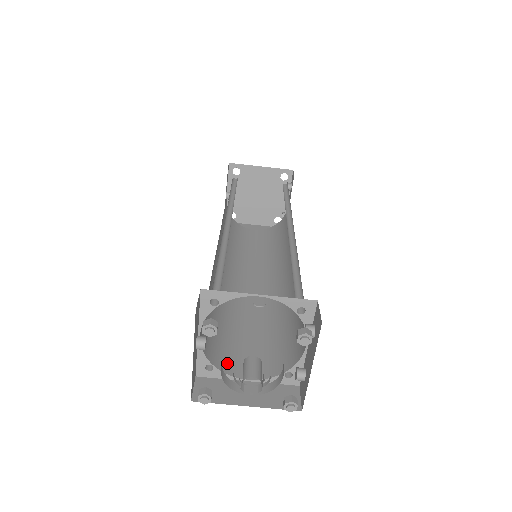
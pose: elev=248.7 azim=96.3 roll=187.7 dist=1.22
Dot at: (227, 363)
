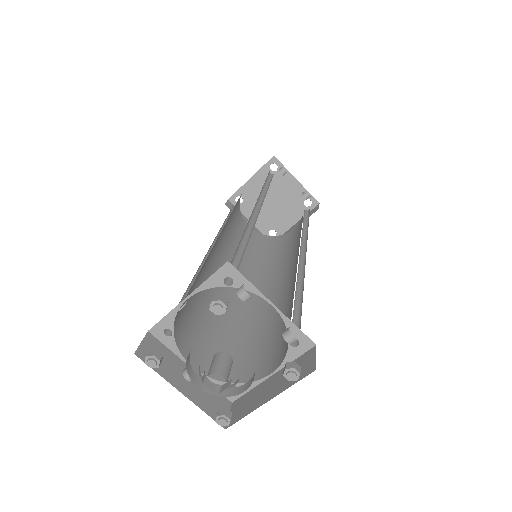
Dot at: (251, 371)
